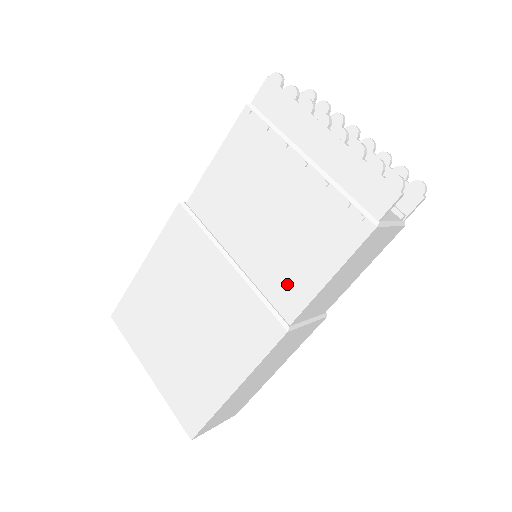
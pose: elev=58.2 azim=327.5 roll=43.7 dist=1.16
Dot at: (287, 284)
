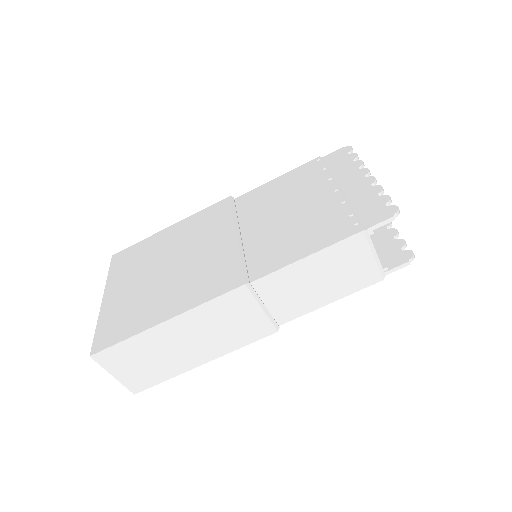
Dot at: (269, 255)
